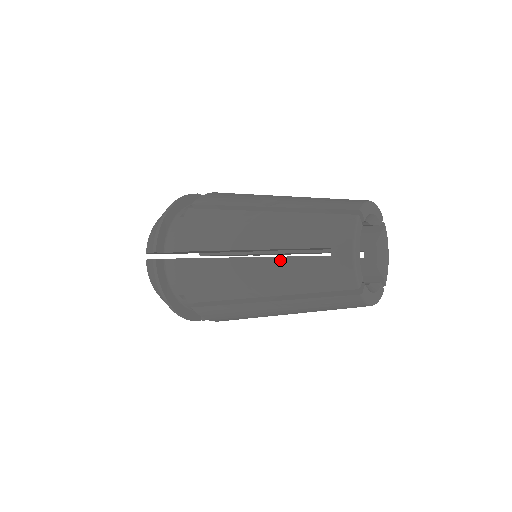
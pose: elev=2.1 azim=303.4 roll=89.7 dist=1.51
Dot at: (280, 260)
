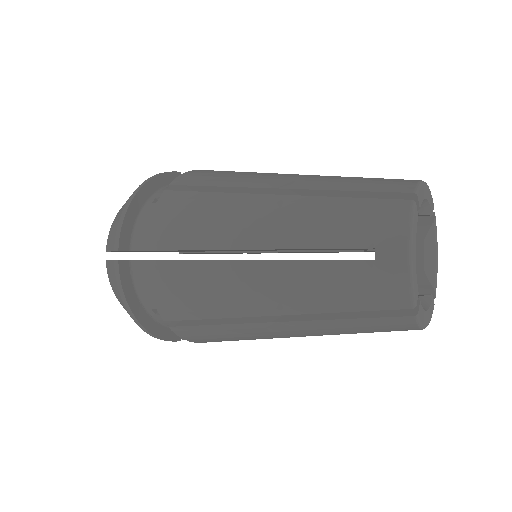
Dot at: (297, 265)
